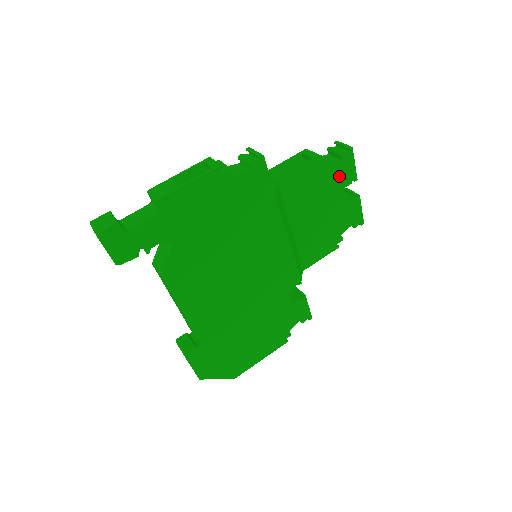
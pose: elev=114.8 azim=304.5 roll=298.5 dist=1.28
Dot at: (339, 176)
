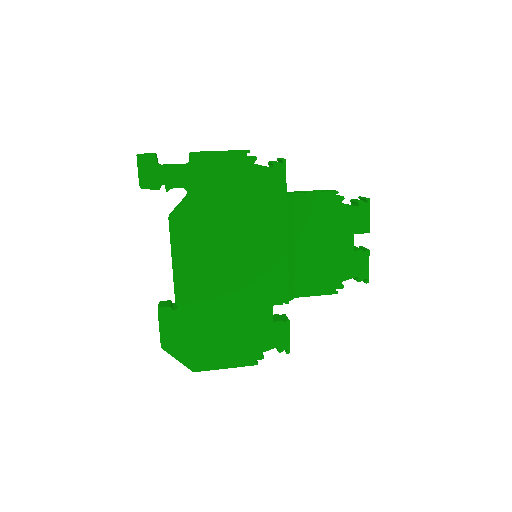
Dot at: (352, 220)
